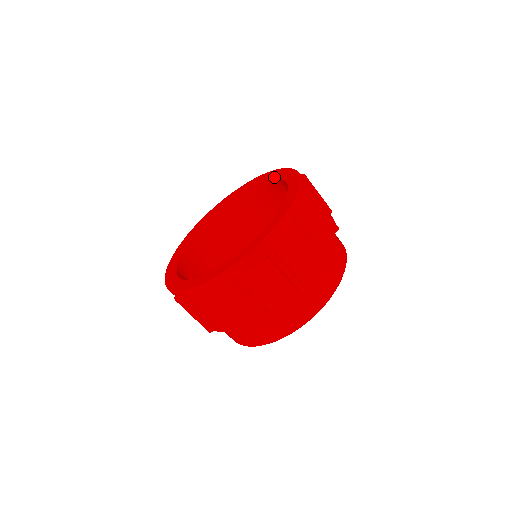
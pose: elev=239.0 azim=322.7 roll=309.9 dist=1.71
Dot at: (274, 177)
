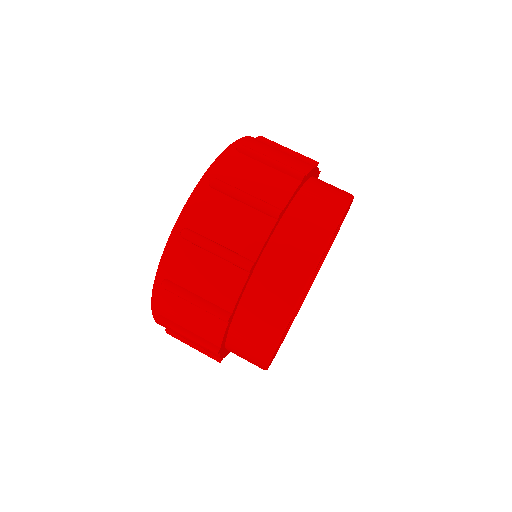
Dot at: occluded
